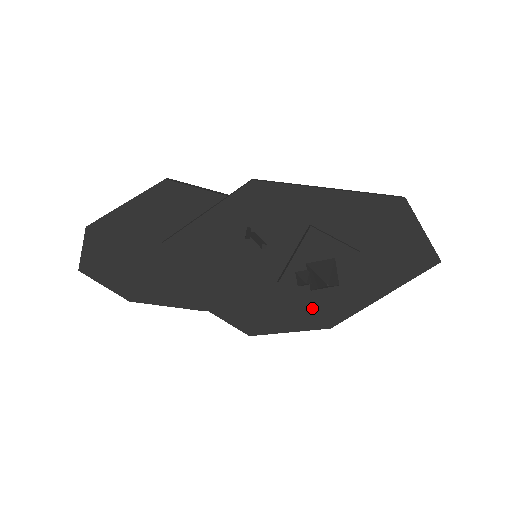
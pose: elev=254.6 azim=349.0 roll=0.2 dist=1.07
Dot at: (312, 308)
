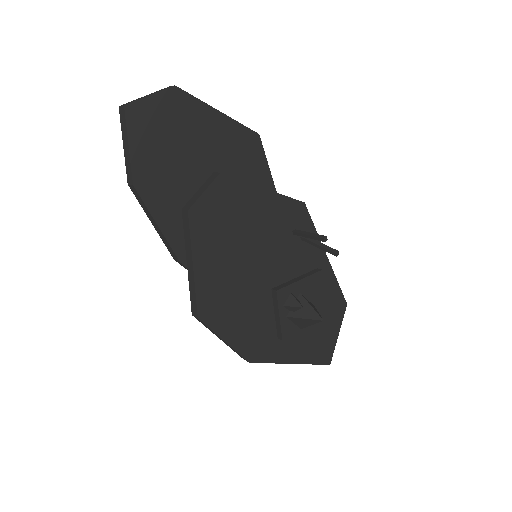
Dot at: (254, 334)
